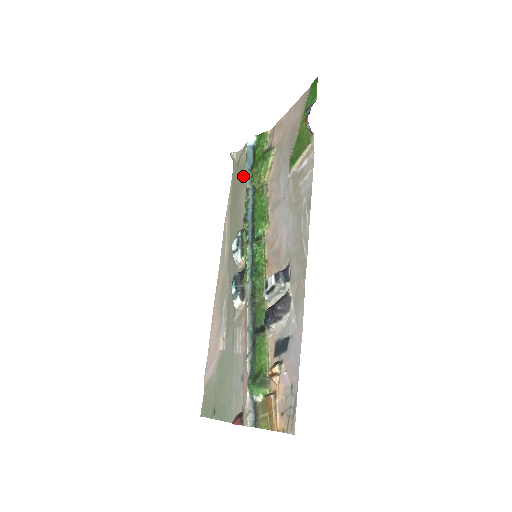
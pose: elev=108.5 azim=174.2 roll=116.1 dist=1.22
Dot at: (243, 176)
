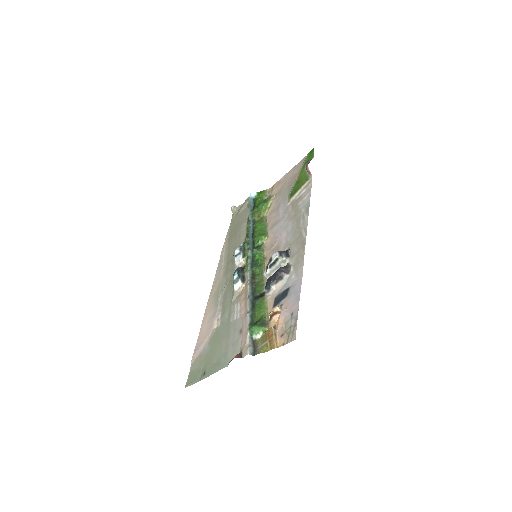
Dot at: (243, 217)
